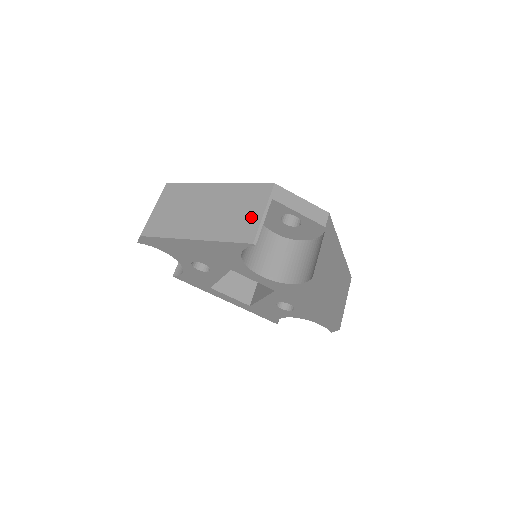
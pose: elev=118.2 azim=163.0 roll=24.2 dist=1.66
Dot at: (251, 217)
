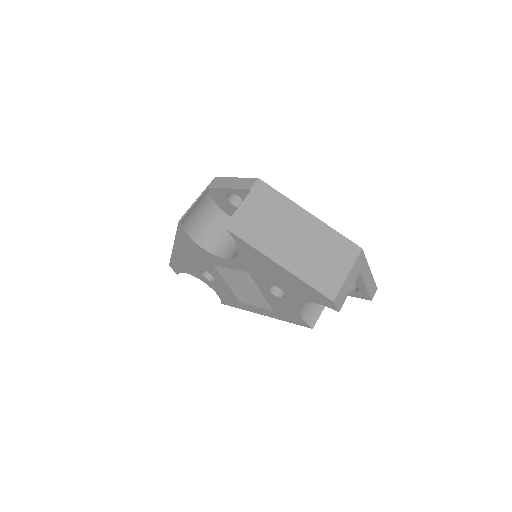
Dot at: occluded
